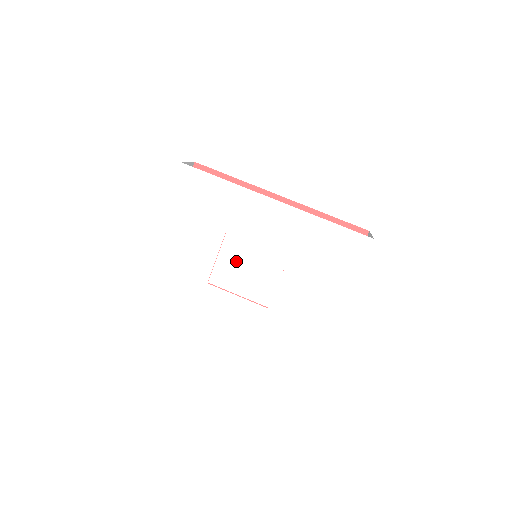
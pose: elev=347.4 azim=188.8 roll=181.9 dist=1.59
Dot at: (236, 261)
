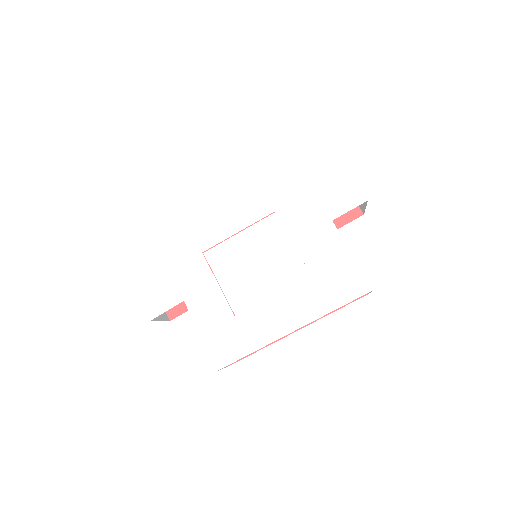
Dot at: (238, 268)
